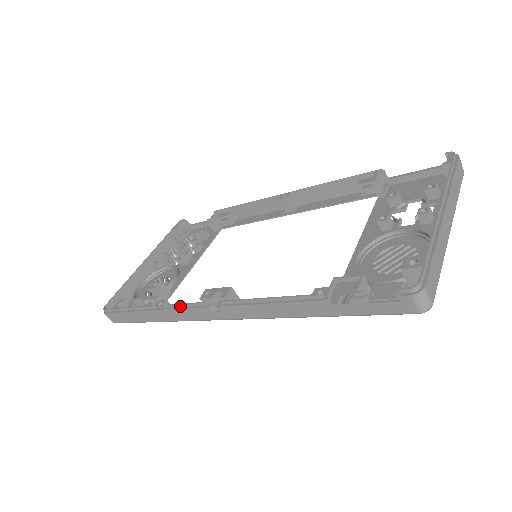
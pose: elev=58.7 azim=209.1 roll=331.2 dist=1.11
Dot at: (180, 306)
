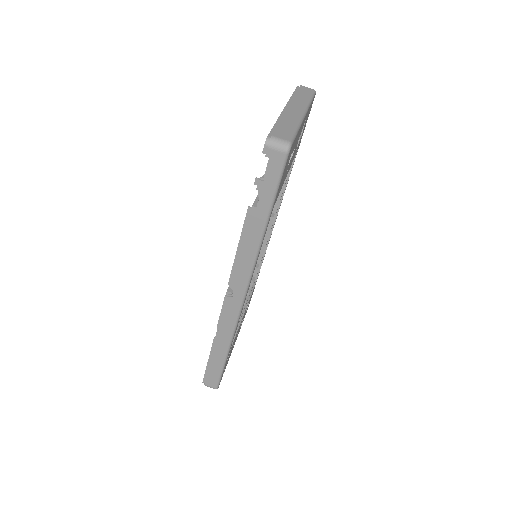
Dot at: (221, 319)
